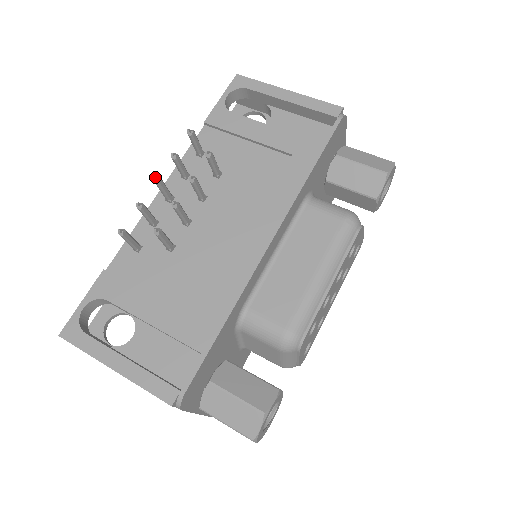
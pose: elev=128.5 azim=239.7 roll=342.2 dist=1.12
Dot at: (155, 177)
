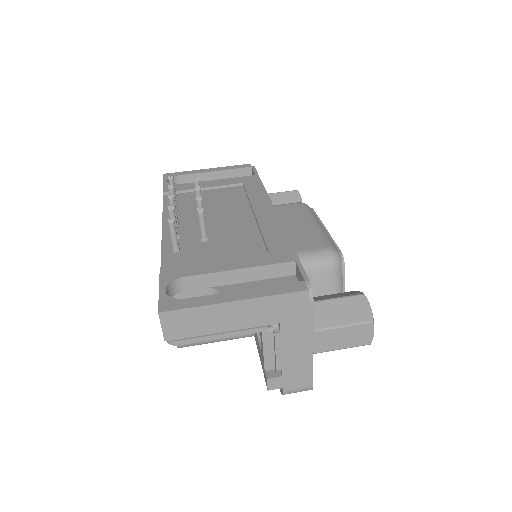
Dot at: (168, 195)
